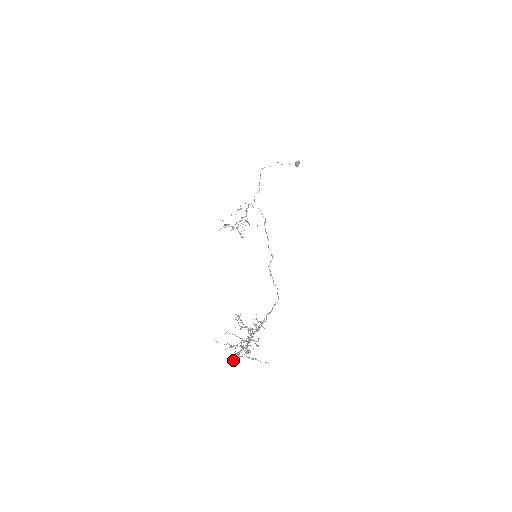
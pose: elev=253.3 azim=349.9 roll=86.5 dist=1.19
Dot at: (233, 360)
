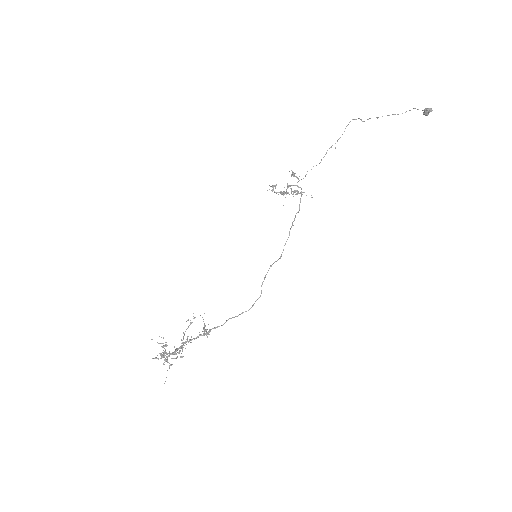
Dot at: (157, 358)
